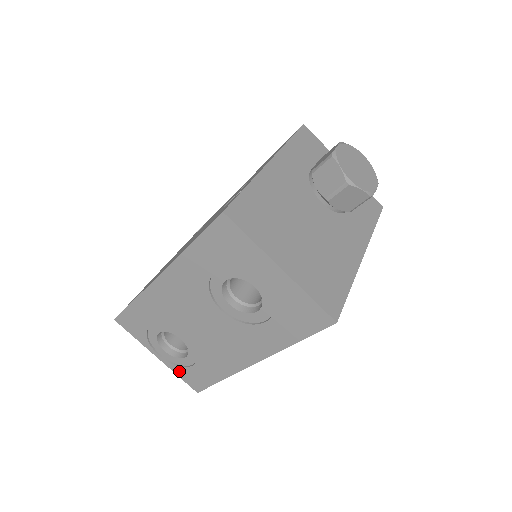
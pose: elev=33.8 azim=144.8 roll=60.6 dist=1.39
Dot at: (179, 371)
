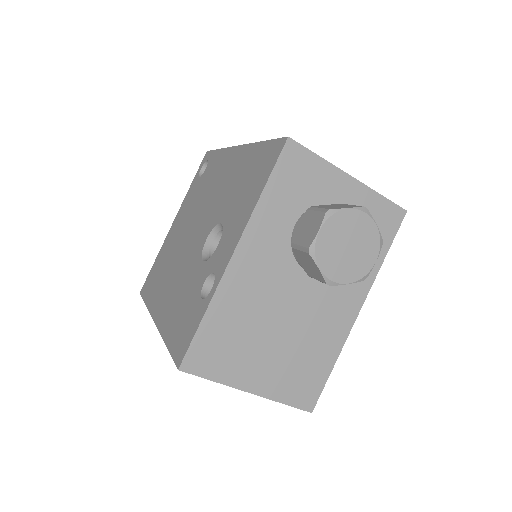
Dot at: occluded
